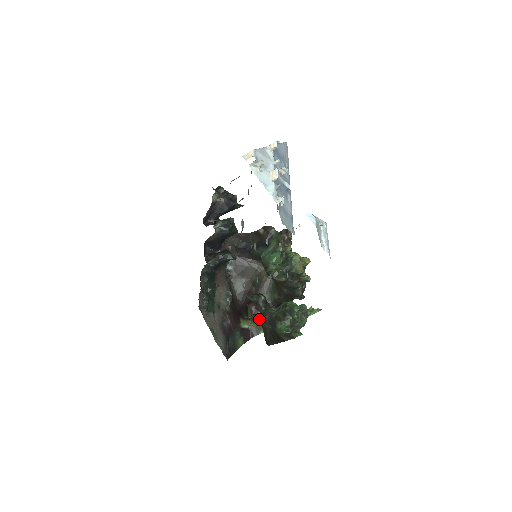
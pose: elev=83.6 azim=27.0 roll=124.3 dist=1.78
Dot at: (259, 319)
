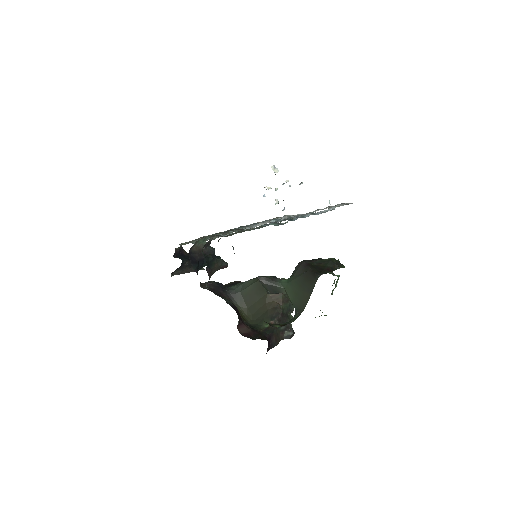
Dot at: occluded
